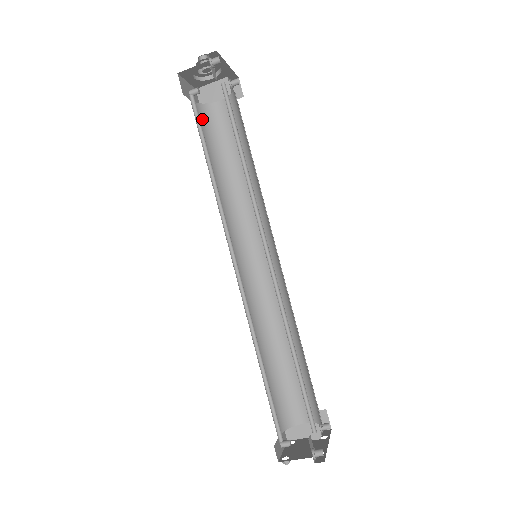
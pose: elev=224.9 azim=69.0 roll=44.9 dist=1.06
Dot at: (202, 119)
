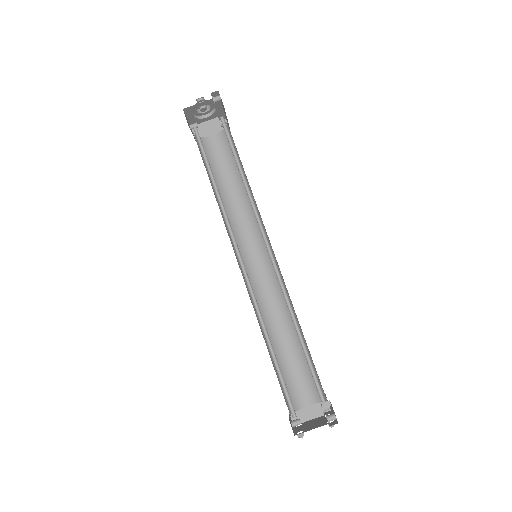
Dot at: occluded
